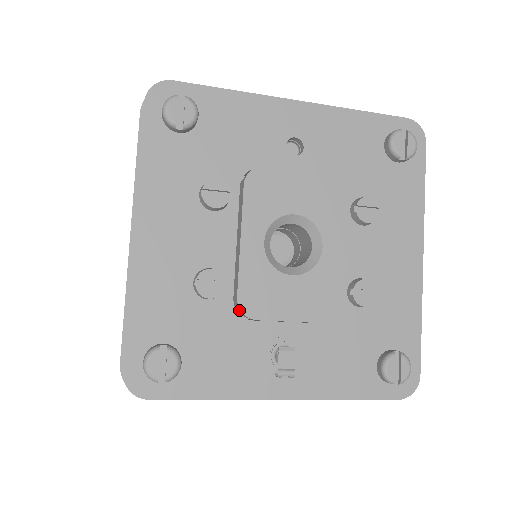
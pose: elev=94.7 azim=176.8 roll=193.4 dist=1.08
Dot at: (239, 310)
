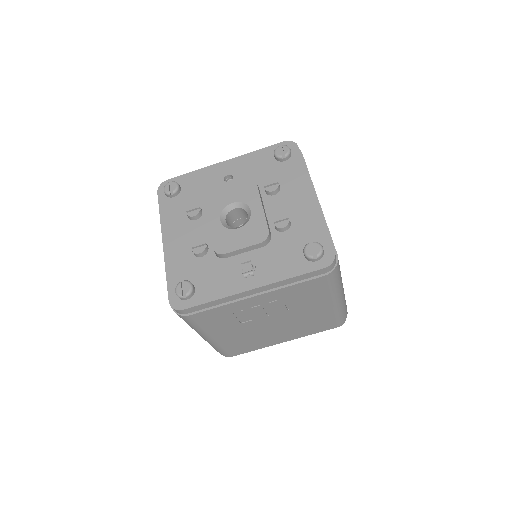
Dot at: (217, 254)
